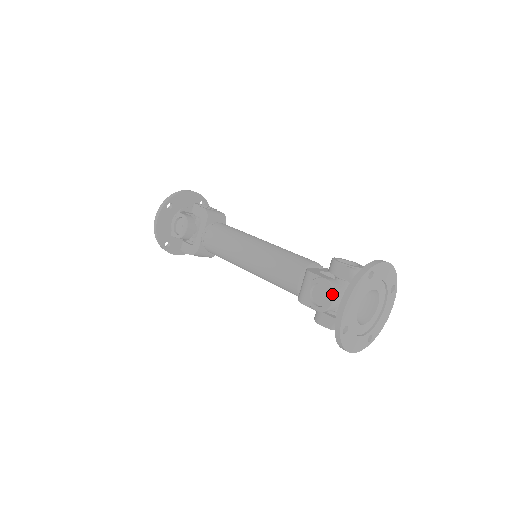
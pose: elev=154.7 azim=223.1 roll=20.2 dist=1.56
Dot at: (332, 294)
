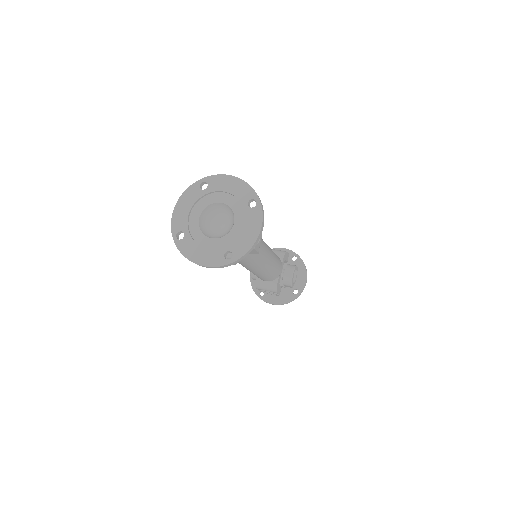
Dot at: occluded
